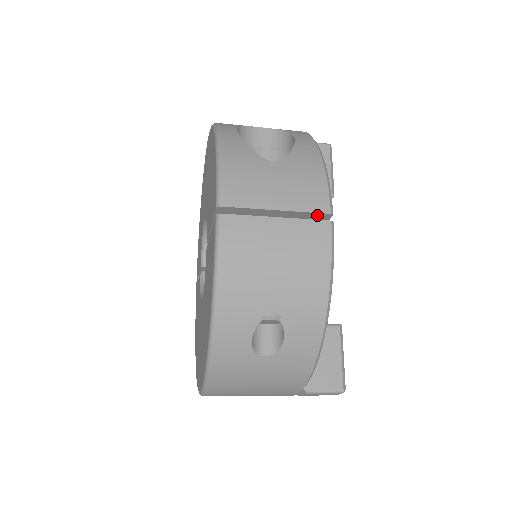
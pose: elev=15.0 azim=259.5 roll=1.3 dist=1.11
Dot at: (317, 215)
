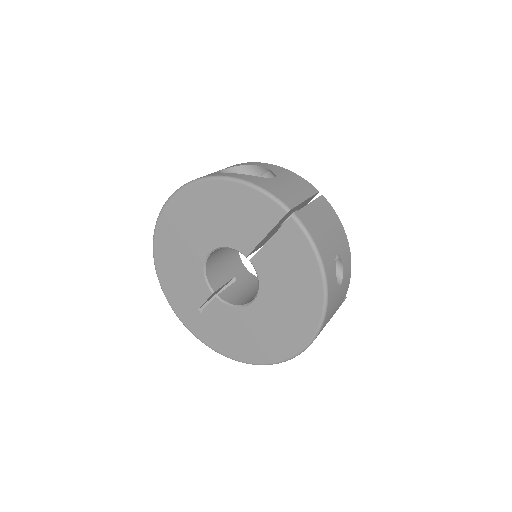
Dot at: occluded
